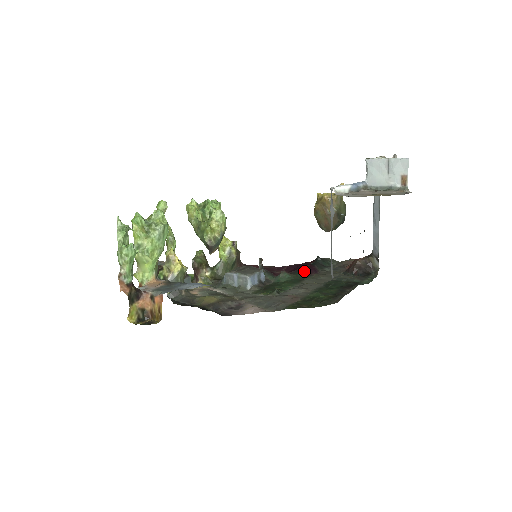
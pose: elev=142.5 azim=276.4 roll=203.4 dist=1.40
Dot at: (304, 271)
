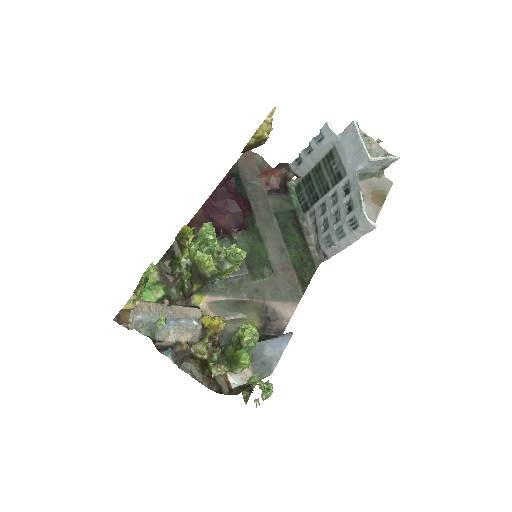
Dot at: (250, 215)
